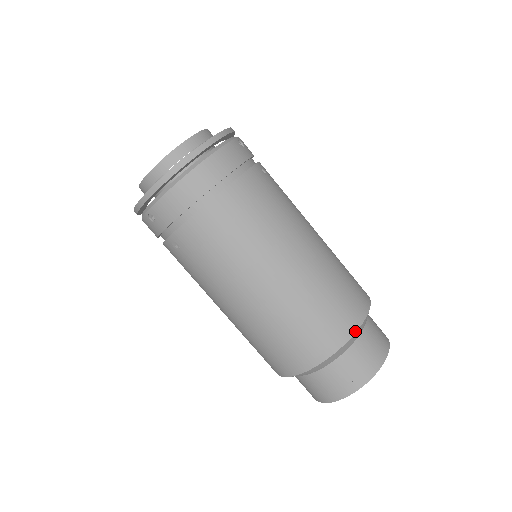
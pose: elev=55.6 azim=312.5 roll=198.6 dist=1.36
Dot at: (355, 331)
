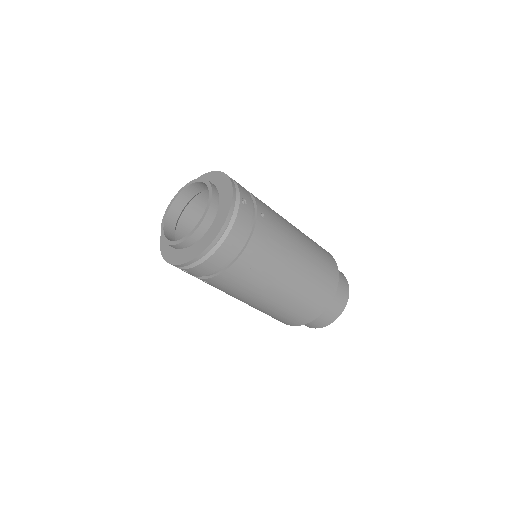
Dot at: (331, 301)
